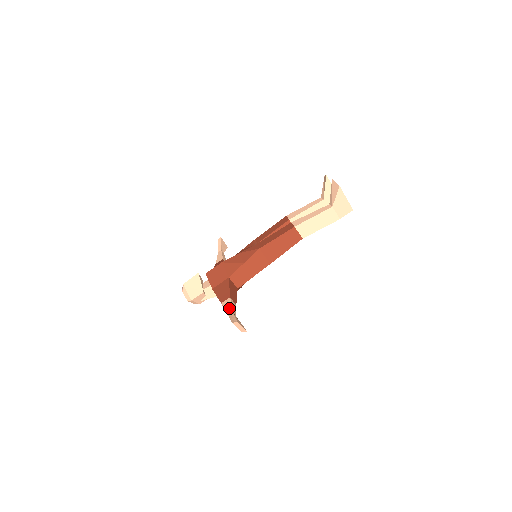
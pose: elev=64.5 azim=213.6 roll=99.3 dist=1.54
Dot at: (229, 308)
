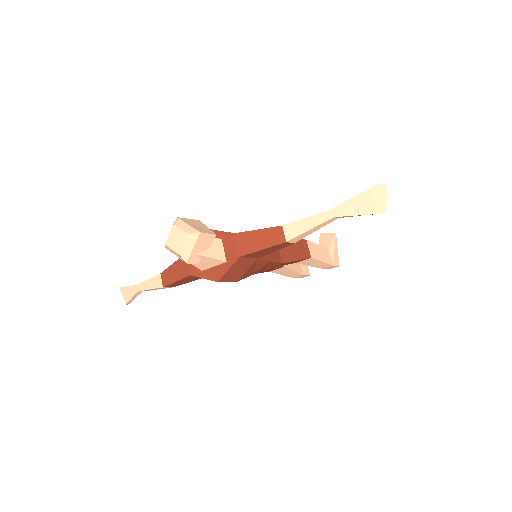
Dot at: (317, 215)
